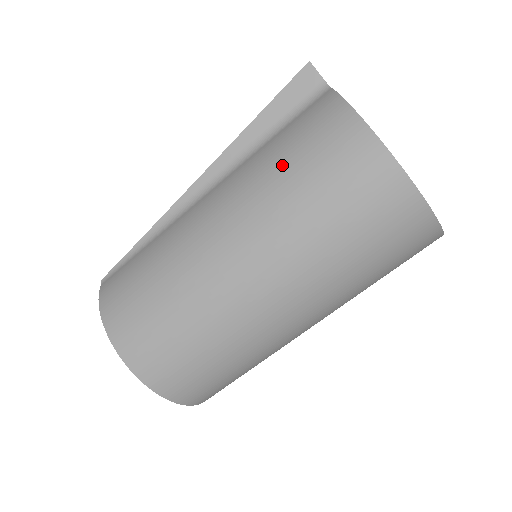
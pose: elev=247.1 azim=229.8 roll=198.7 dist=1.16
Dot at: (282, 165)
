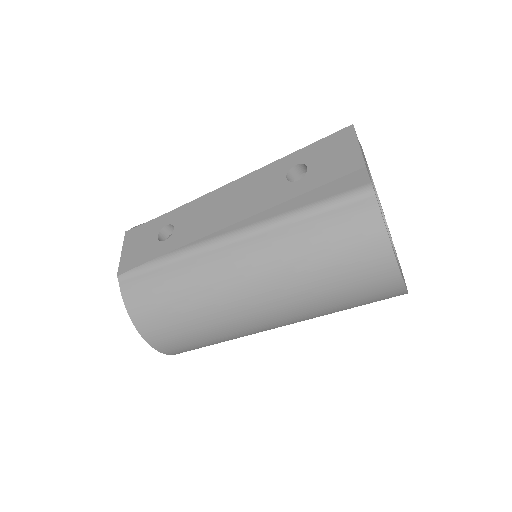
Dot at: (318, 263)
